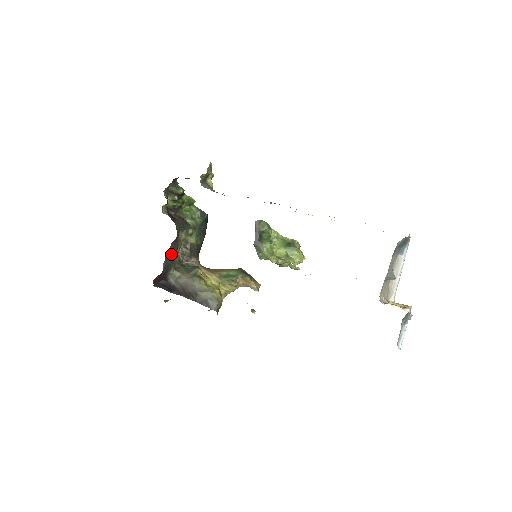
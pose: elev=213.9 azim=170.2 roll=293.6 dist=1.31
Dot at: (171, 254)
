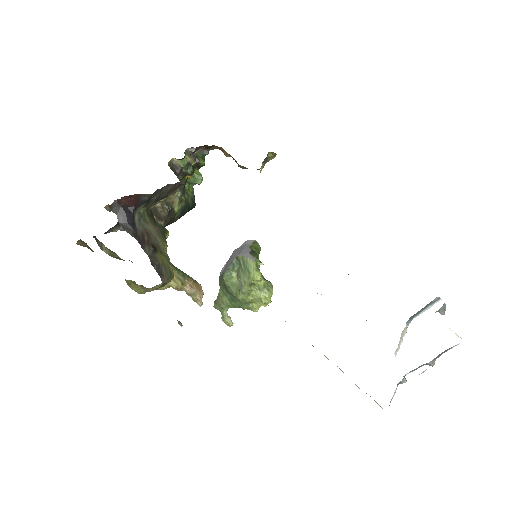
Dot at: (161, 193)
